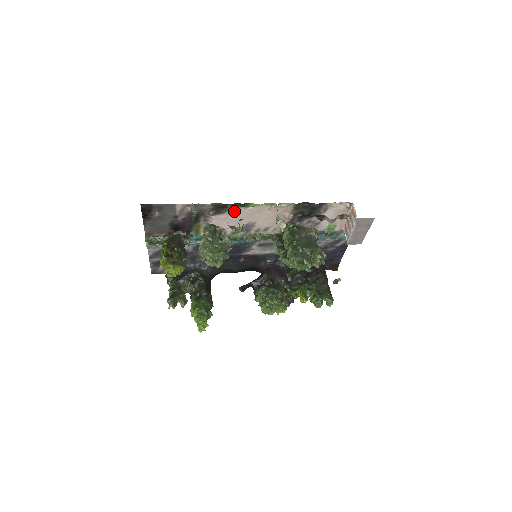
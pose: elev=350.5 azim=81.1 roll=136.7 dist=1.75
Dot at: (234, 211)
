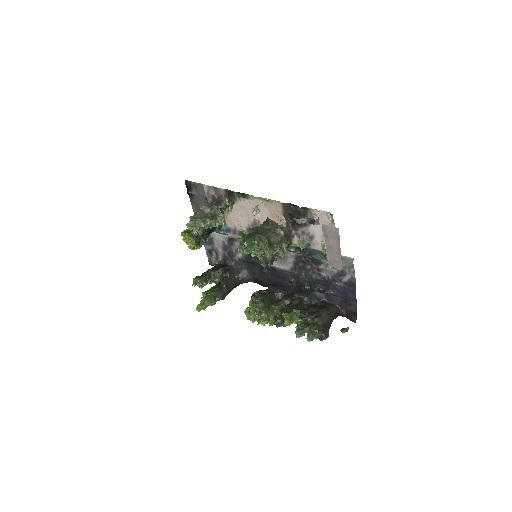
Dot at: (241, 202)
